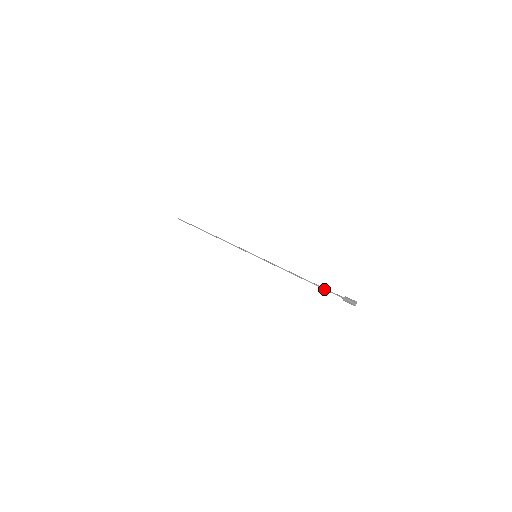
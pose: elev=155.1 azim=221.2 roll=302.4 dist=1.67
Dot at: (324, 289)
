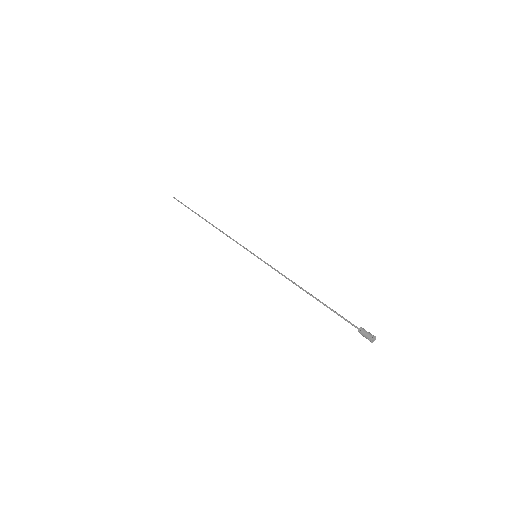
Dot at: occluded
